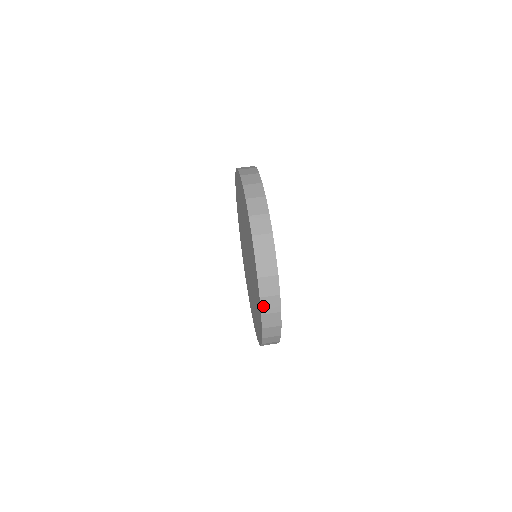
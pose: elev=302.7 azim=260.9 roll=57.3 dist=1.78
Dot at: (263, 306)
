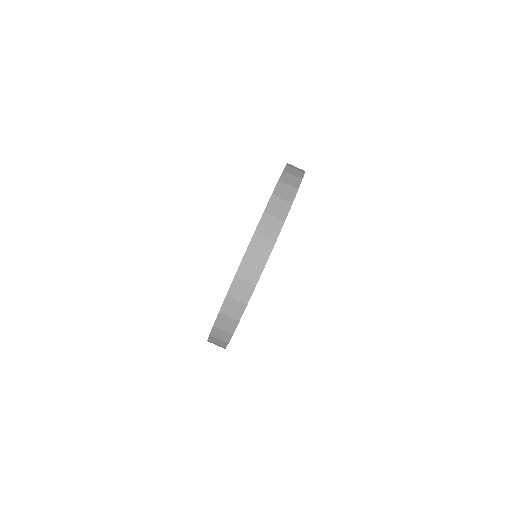
Dot at: (225, 305)
